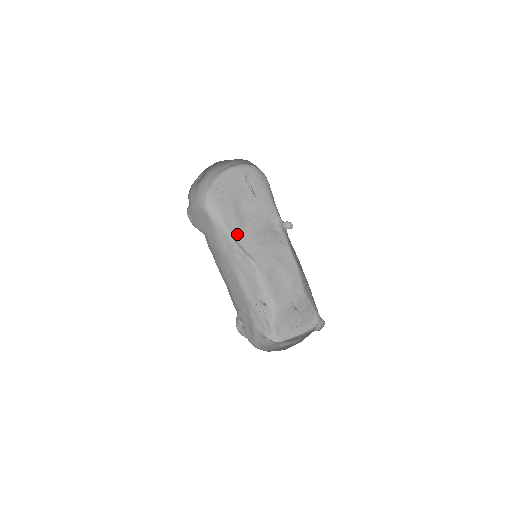
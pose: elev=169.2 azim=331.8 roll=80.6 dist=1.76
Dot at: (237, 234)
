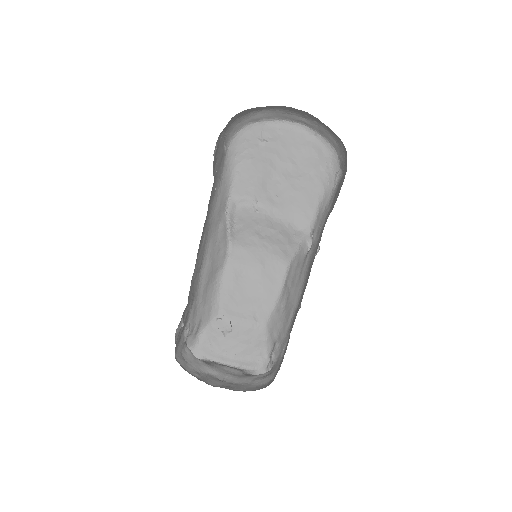
Dot at: (241, 203)
